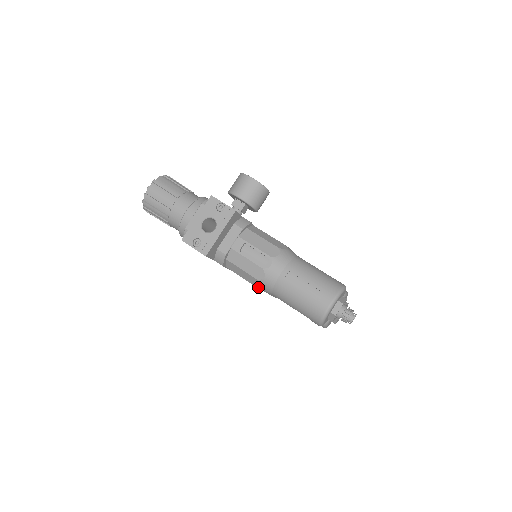
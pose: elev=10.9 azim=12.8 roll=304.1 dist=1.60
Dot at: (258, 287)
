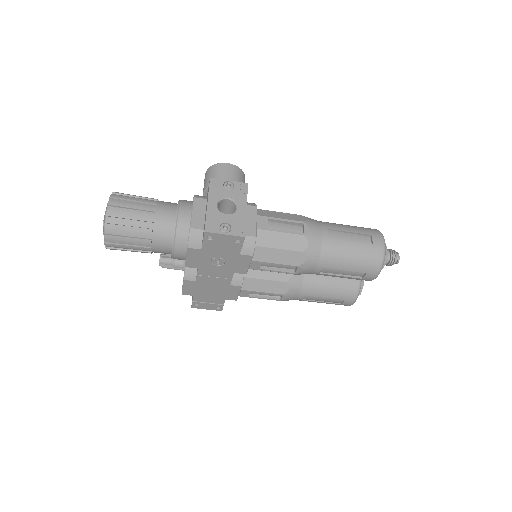
Dot at: (300, 264)
